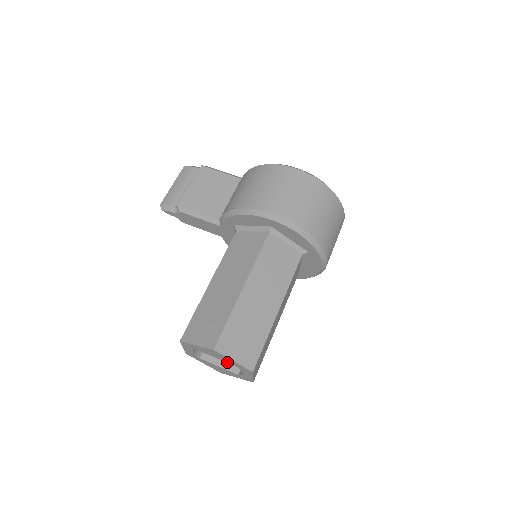
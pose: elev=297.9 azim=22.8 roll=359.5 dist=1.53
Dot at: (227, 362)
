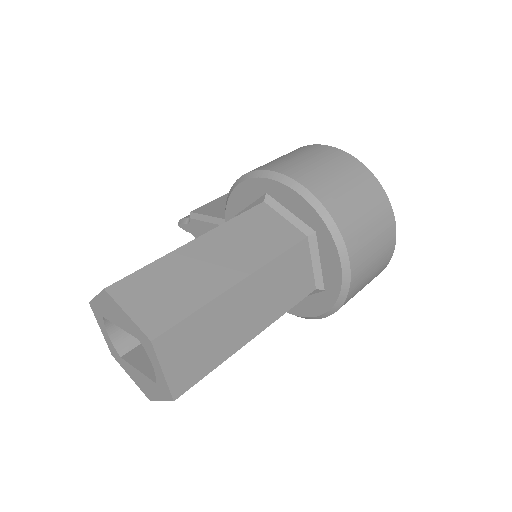
Dot at: (129, 331)
